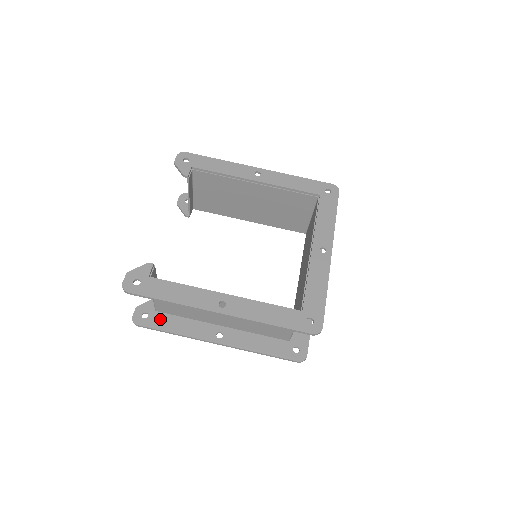
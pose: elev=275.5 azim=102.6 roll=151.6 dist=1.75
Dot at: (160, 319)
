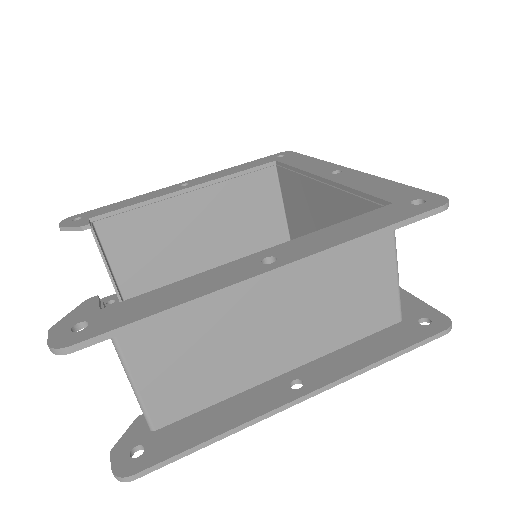
Dot at: (171, 436)
